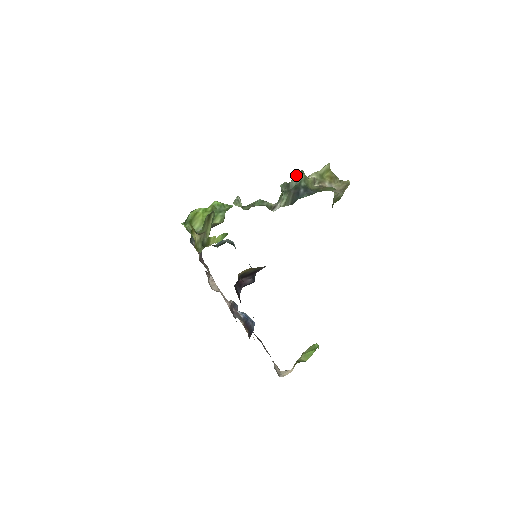
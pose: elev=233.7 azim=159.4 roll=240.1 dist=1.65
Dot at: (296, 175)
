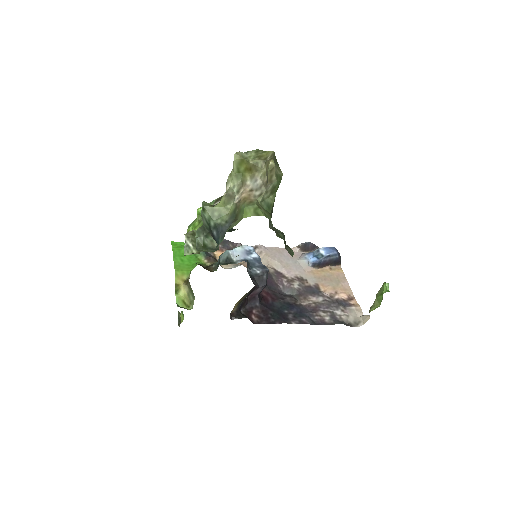
Dot at: (201, 215)
